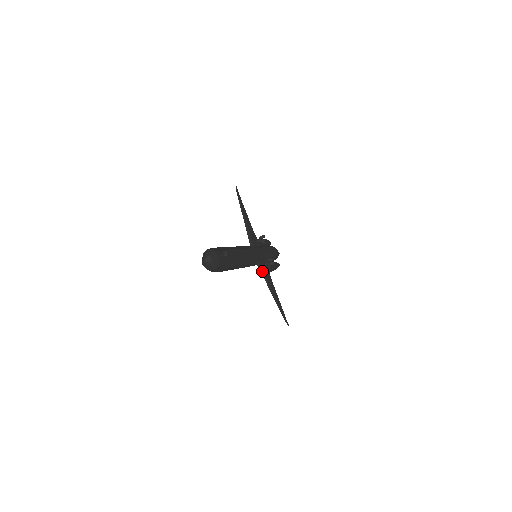
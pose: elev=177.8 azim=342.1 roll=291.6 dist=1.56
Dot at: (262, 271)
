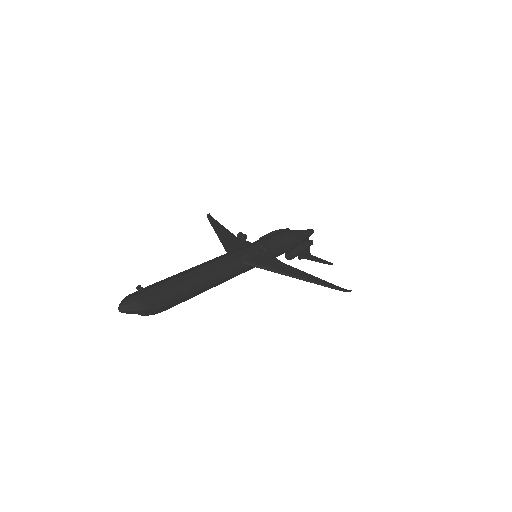
Dot at: (257, 266)
